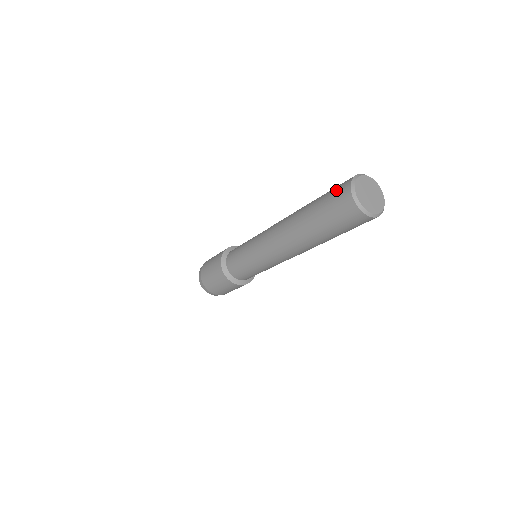
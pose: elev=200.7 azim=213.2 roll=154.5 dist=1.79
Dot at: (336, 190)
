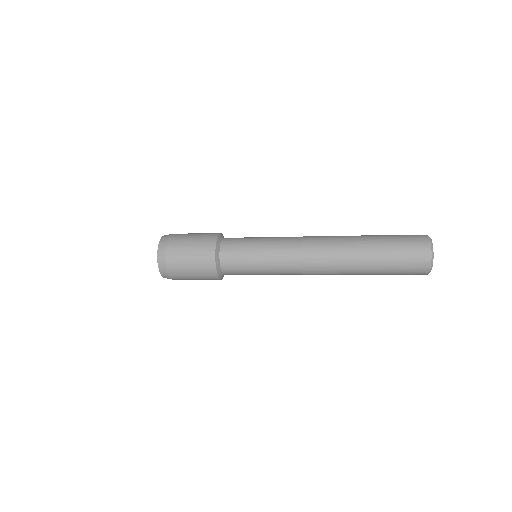
Dot at: (411, 241)
